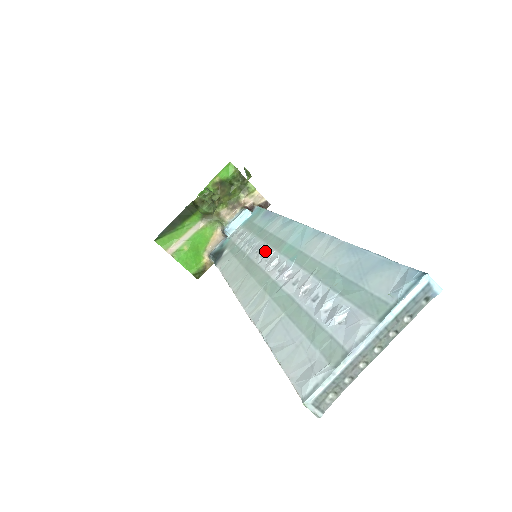
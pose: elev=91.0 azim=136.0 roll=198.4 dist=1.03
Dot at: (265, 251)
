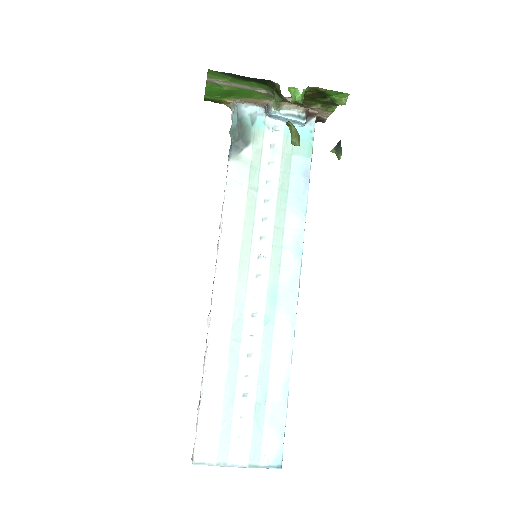
Dot at: (264, 256)
